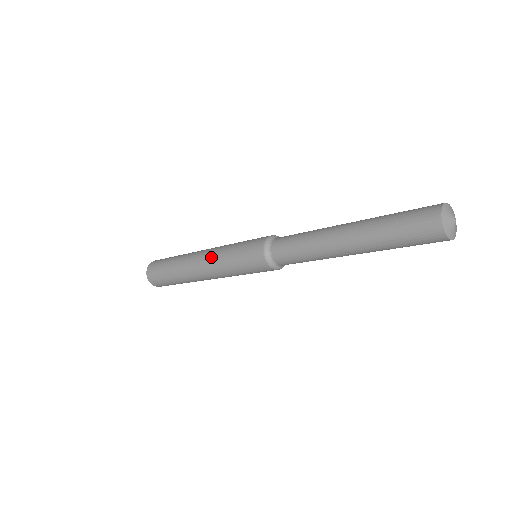
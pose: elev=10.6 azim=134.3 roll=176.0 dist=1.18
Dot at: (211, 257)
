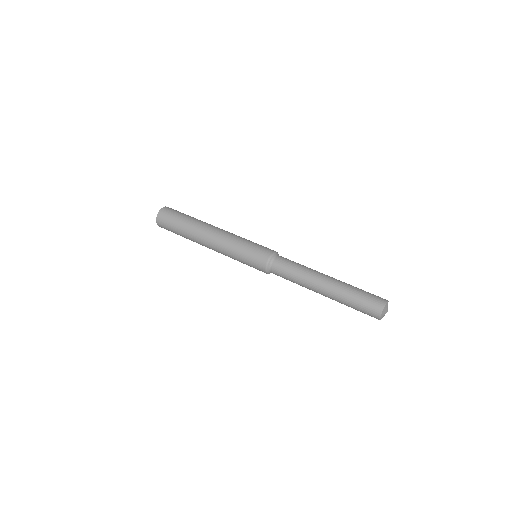
Dot at: occluded
